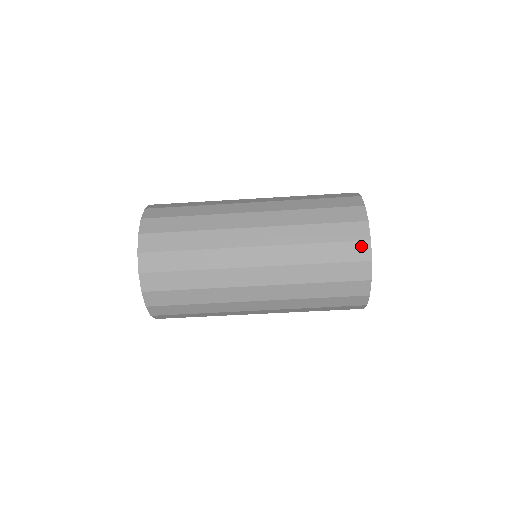
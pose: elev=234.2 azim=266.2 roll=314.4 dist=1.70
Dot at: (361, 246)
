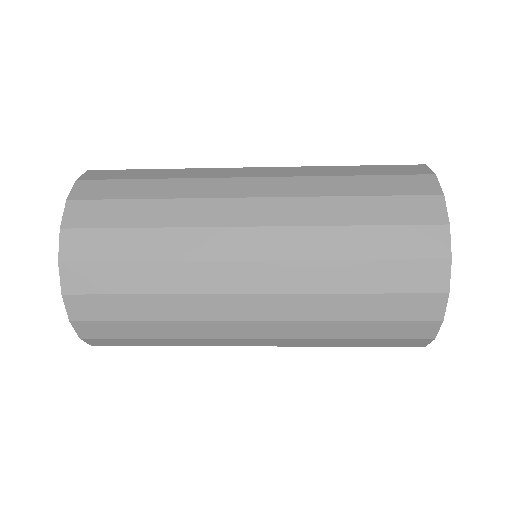
Dot at: (434, 268)
